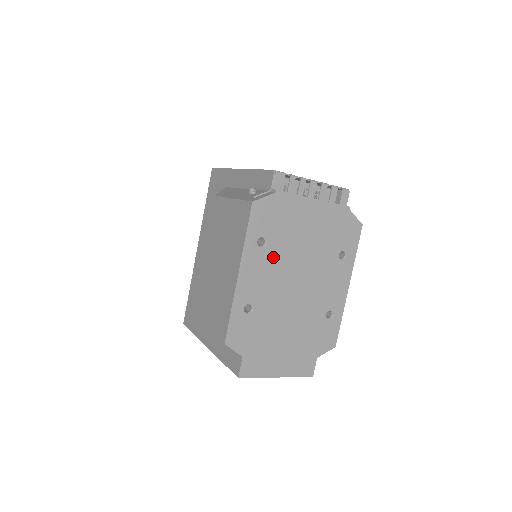
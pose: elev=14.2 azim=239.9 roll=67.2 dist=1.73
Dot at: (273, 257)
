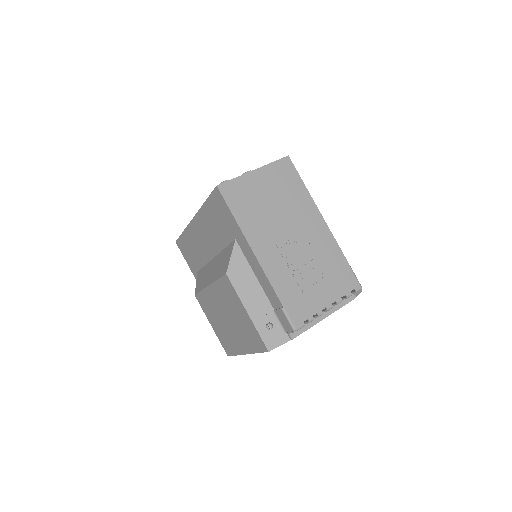
Dot at: occluded
